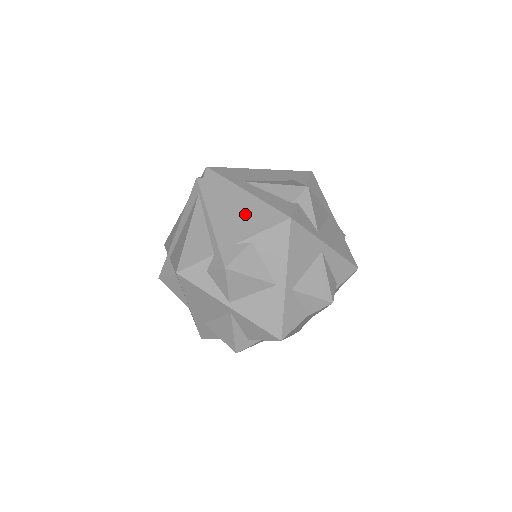
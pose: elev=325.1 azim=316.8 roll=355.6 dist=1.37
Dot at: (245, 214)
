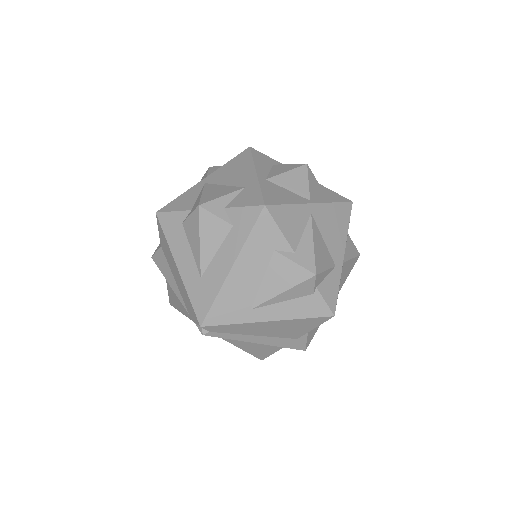
Dot at: (286, 329)
